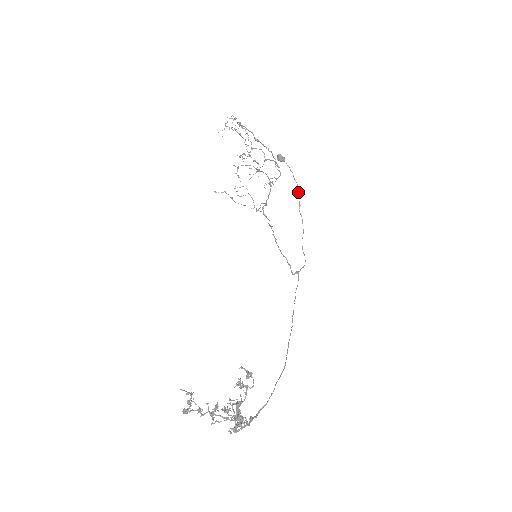
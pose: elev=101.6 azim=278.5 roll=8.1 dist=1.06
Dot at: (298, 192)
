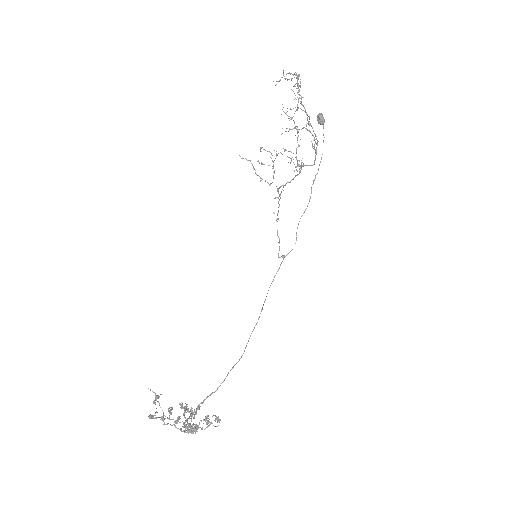
Dot at: occluded
